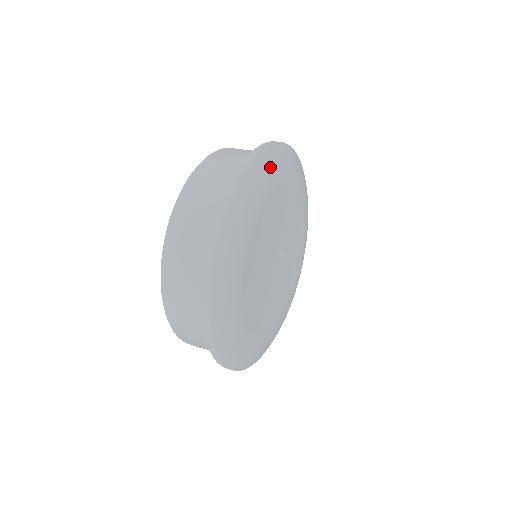
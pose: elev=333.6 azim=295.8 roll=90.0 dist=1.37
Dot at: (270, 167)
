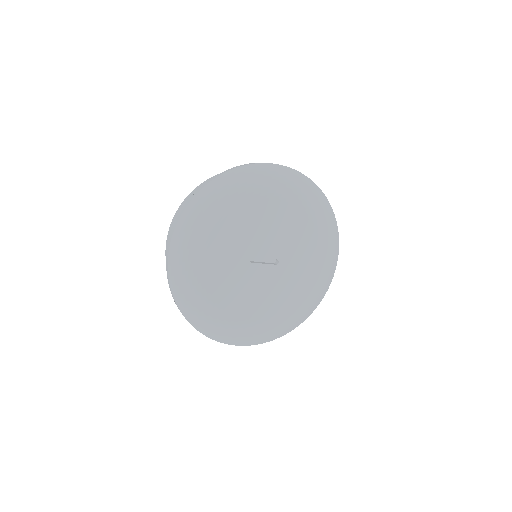
Dot at: (269, 178)
